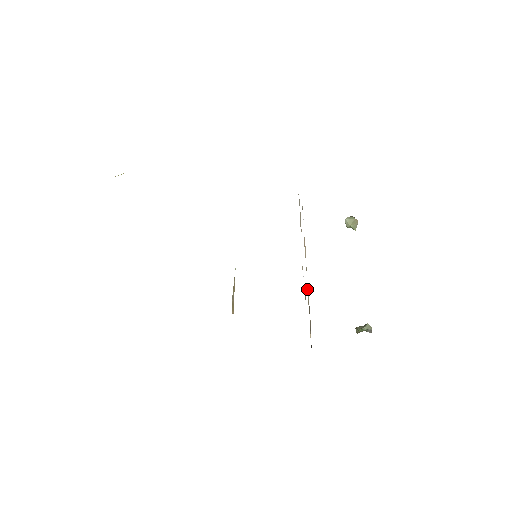
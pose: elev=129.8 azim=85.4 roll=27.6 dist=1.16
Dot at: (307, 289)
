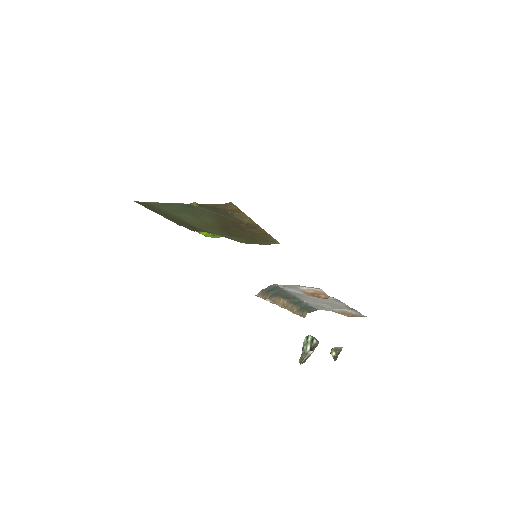
Dot at: occluded
